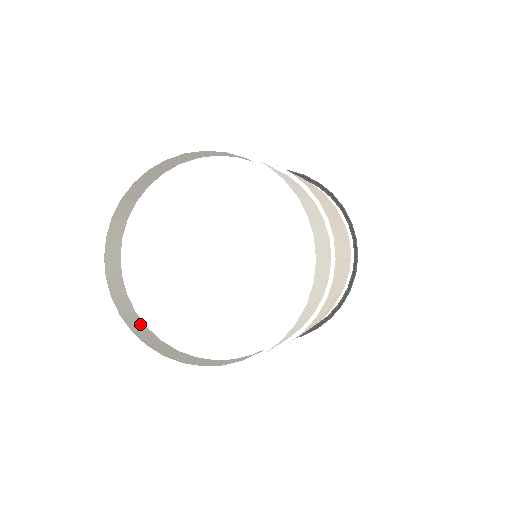
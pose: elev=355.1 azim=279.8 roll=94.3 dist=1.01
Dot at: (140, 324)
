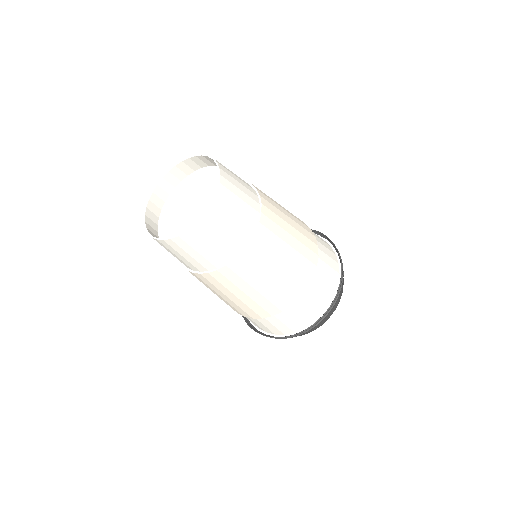
Dot at: occluded
